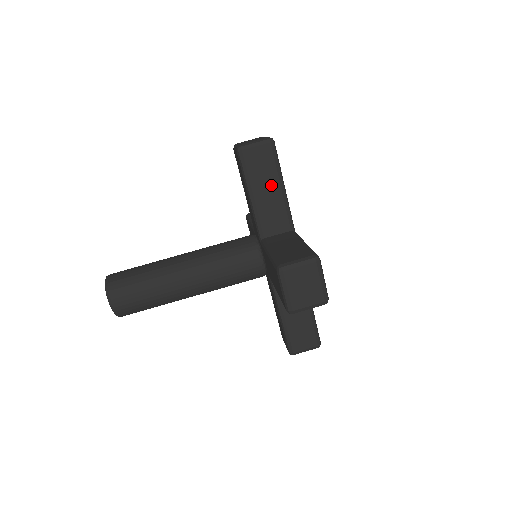
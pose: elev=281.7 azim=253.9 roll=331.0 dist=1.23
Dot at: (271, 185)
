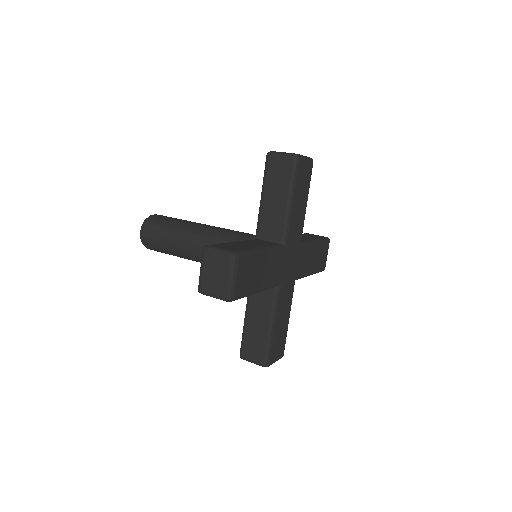
Dot at: occluded
